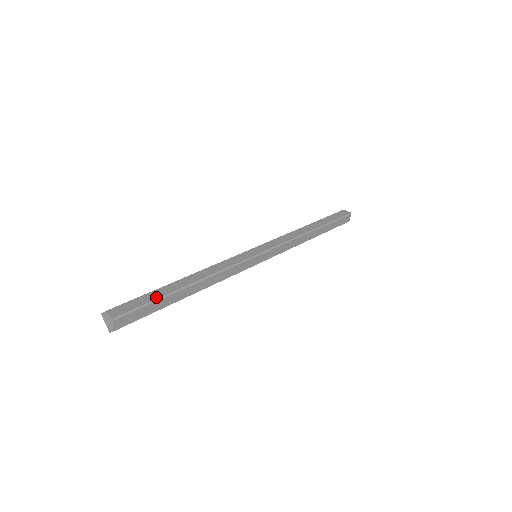
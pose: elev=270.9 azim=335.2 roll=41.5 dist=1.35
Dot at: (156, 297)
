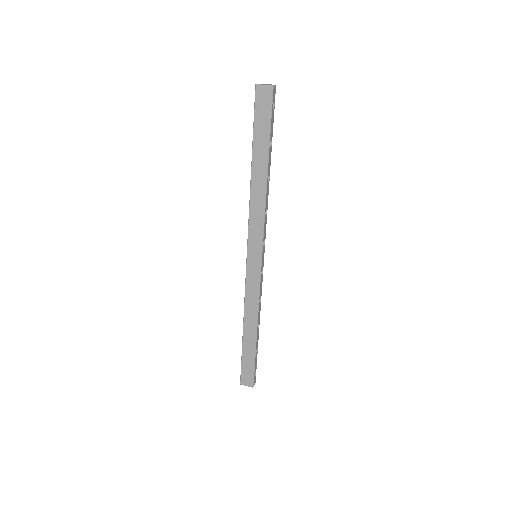
Dot at: occluded
